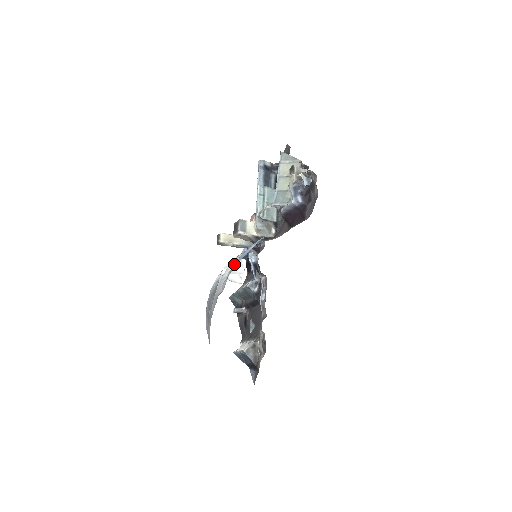
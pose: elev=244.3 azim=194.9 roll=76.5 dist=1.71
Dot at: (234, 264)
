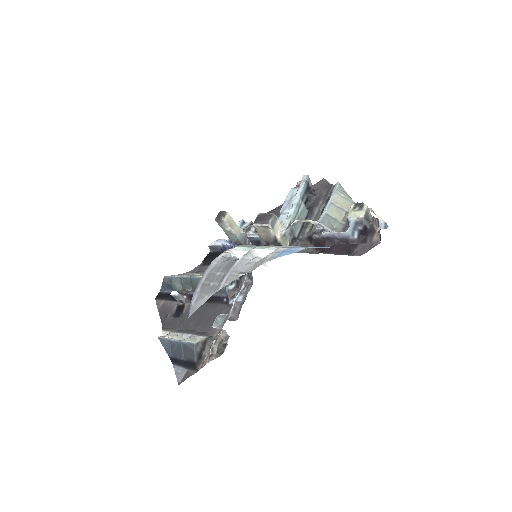
Dot at: (276, 253)
